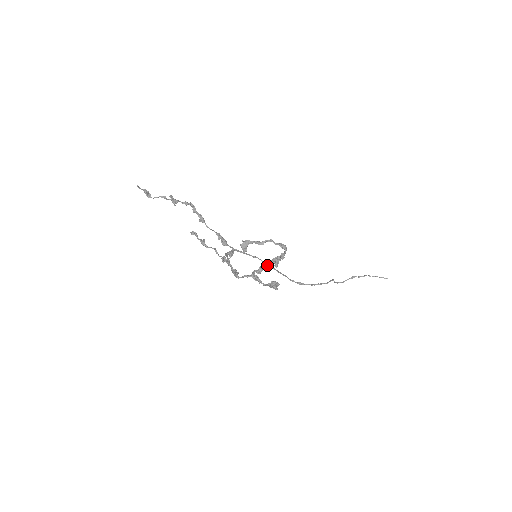
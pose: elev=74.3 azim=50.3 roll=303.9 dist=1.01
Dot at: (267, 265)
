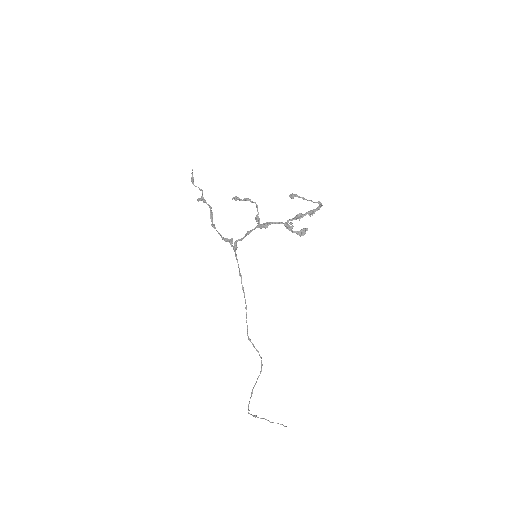
Dot at: (304, 214)
